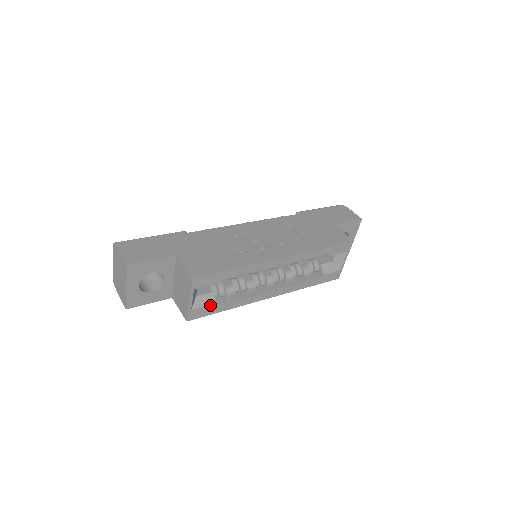
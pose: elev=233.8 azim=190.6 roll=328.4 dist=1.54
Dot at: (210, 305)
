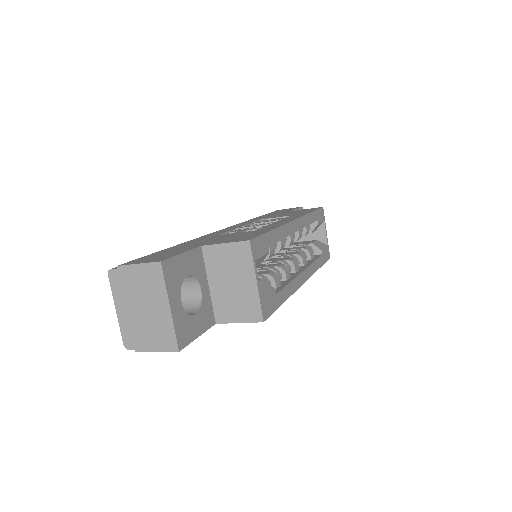
Dot at: (272, 292)
